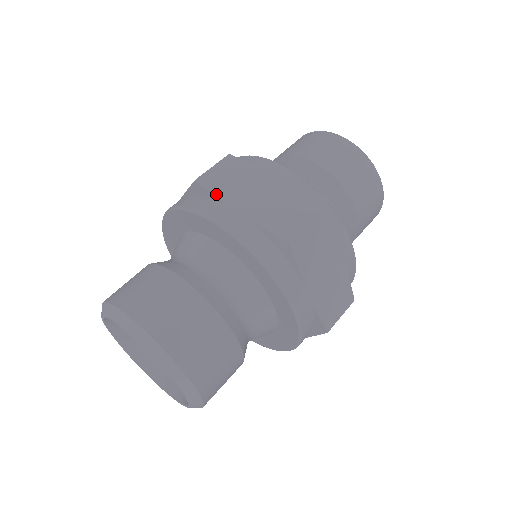
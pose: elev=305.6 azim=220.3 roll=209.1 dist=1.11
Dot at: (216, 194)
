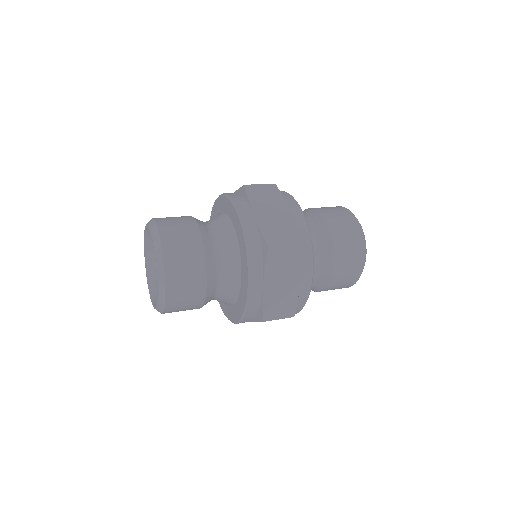
Dot at: occluded
